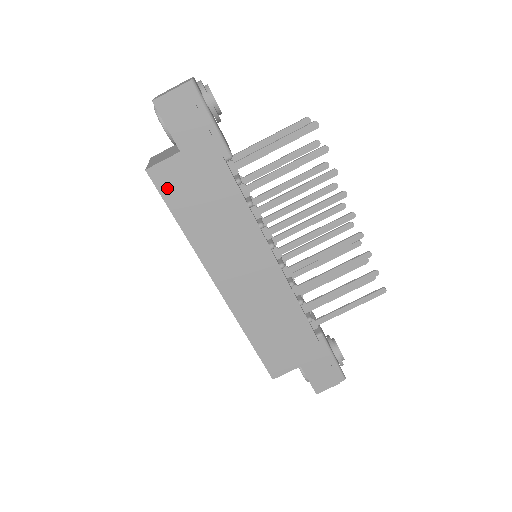
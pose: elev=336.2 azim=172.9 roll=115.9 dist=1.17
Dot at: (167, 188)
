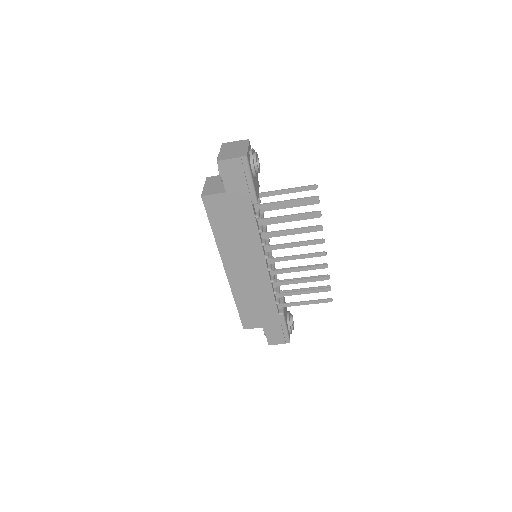
Dot at: (211, 209)
